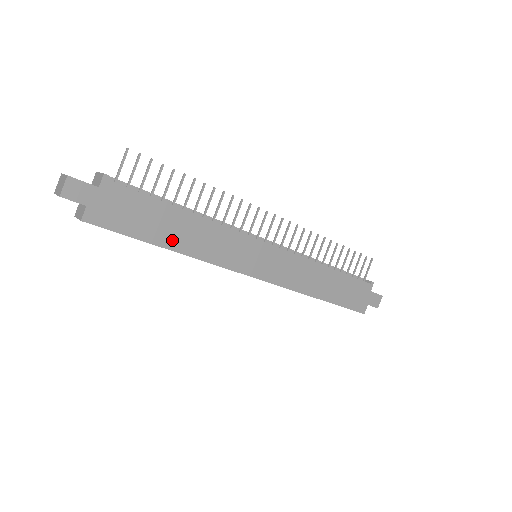
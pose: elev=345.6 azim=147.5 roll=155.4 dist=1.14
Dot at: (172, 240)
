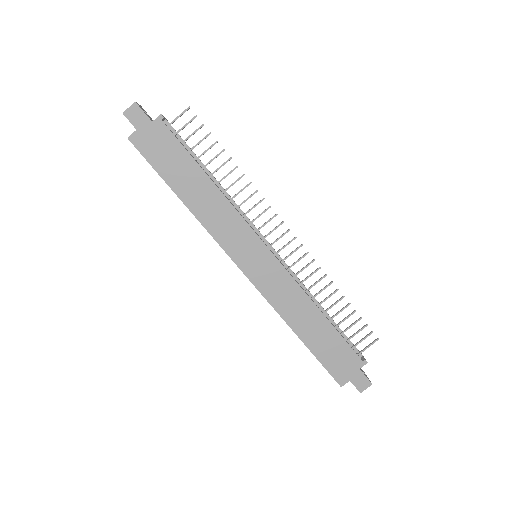
Dot at: (186, 193)
